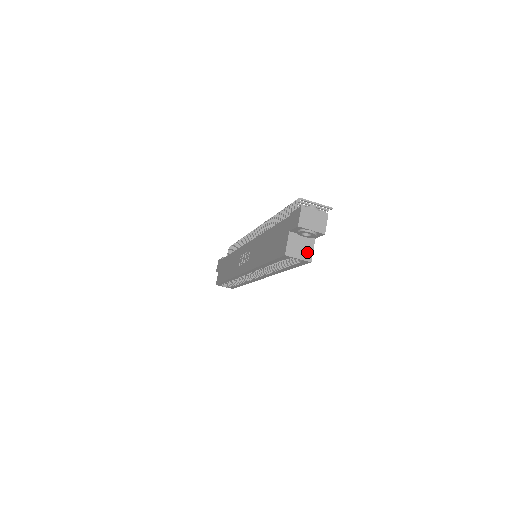
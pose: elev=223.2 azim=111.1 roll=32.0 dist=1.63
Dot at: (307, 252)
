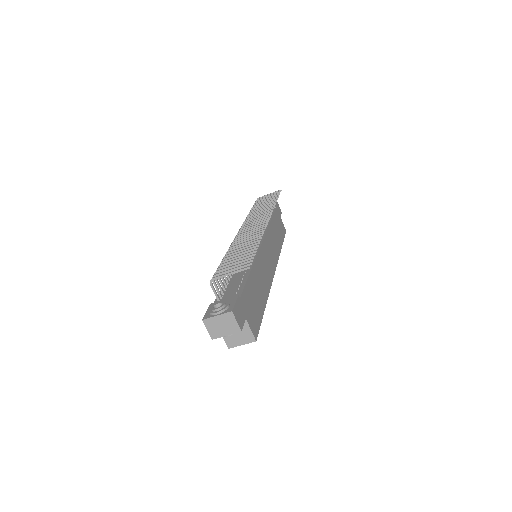
Dot at: (246, 335)
